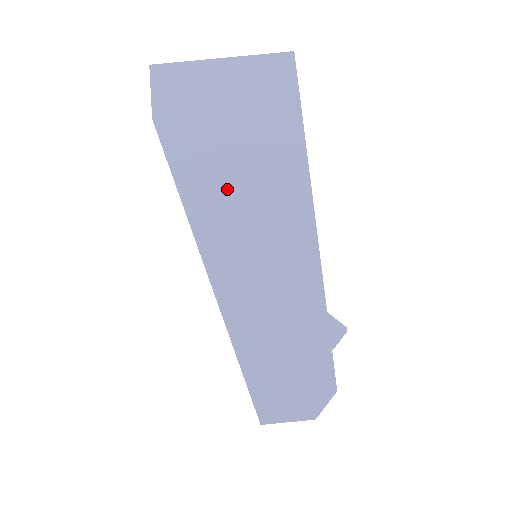
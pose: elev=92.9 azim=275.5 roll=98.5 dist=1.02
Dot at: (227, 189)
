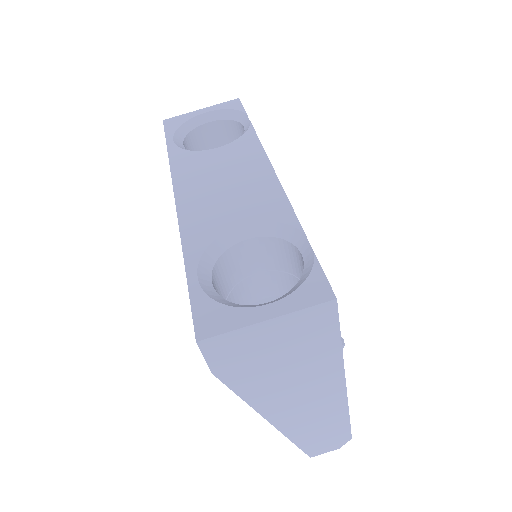
Dot at: (282, 391)
